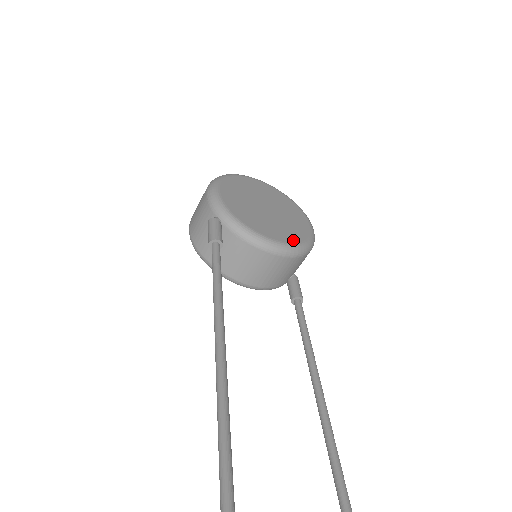
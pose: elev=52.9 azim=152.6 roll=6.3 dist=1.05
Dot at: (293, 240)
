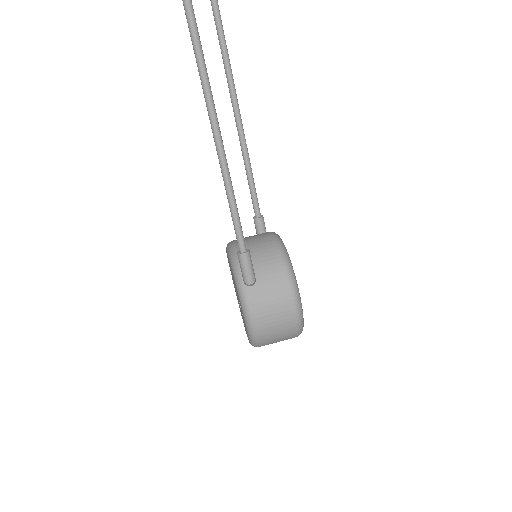
Dot at: occluded
